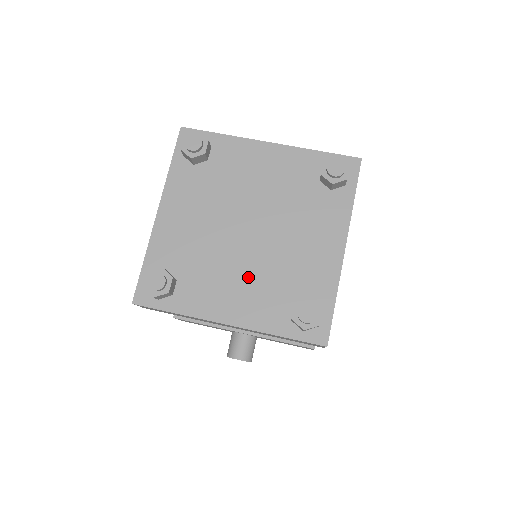
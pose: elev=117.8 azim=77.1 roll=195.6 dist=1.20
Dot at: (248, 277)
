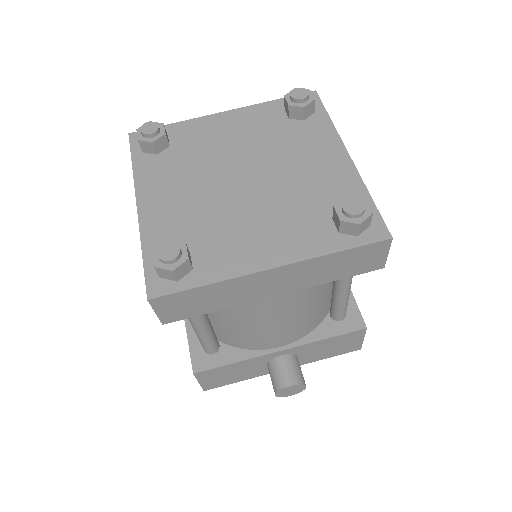
Dot at: (268, 217)
